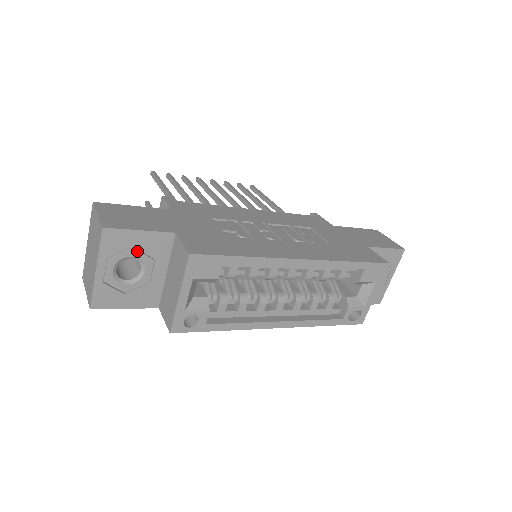
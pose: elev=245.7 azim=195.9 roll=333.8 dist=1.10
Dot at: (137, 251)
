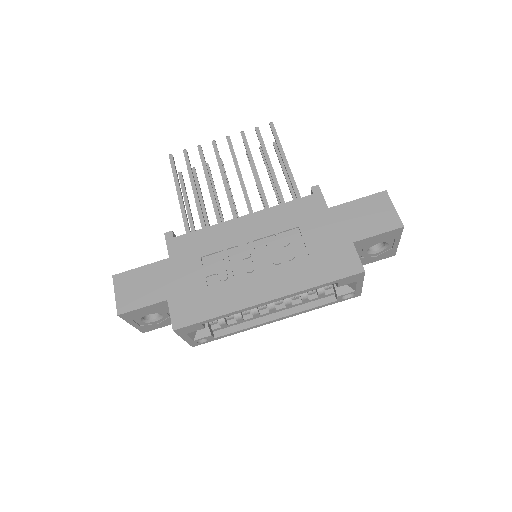
Dot at: (149, 312)
